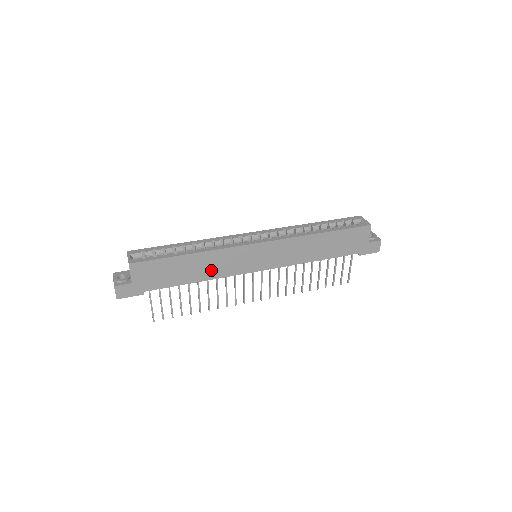
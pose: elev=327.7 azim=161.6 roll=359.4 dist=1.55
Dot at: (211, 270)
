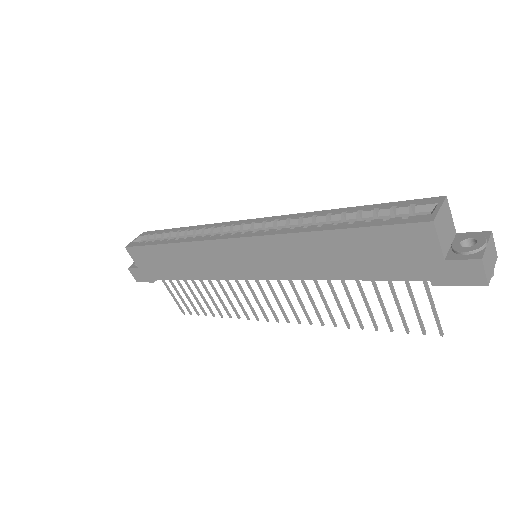
Dot at: (198, 267)
